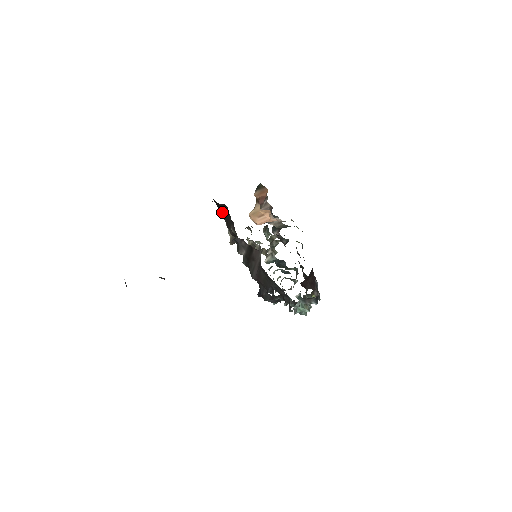
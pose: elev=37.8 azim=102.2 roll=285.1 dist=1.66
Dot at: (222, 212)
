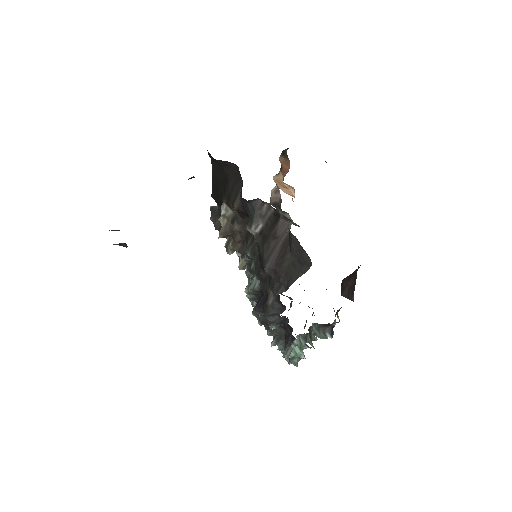
Dot at: (219, 187)
